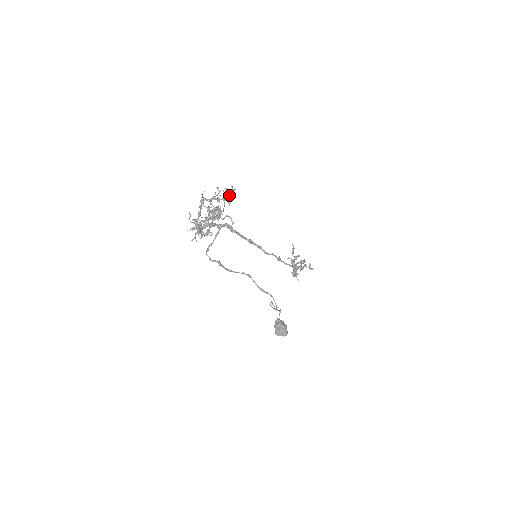
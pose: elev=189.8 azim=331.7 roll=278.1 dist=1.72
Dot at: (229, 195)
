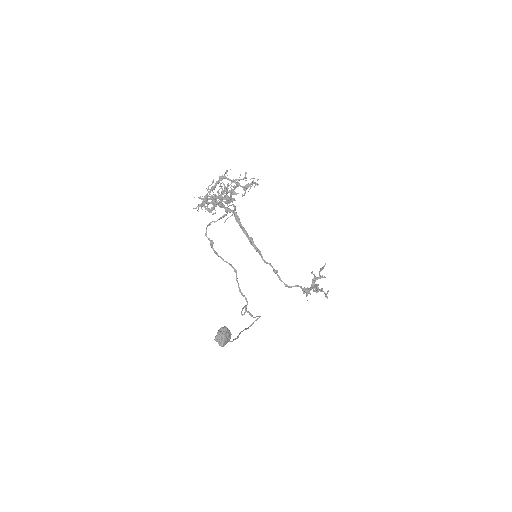
Dot at: (254, 186)
